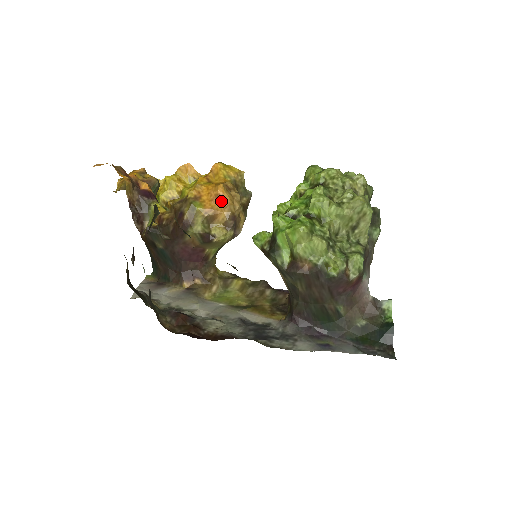
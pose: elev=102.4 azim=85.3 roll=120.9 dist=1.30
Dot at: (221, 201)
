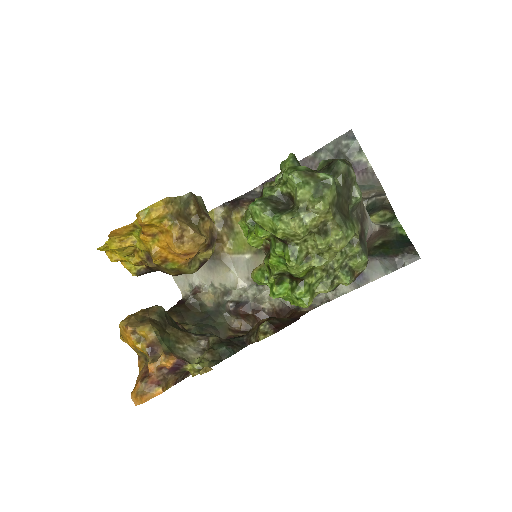
Dot at: (189, 256)
